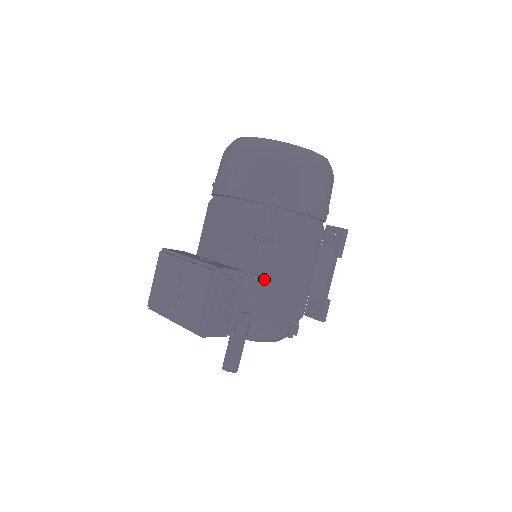
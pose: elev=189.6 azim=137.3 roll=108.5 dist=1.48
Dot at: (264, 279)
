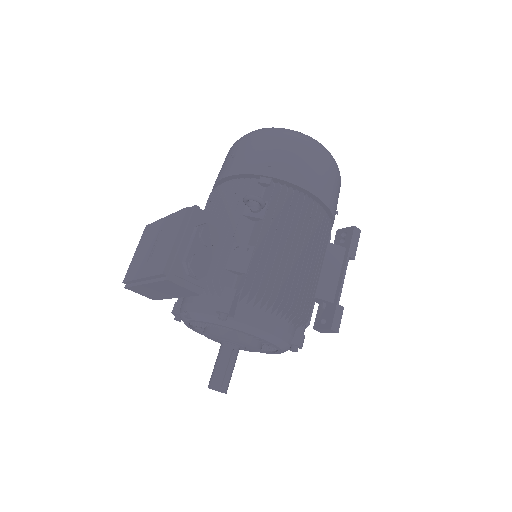
Dot at: (254, 248)
